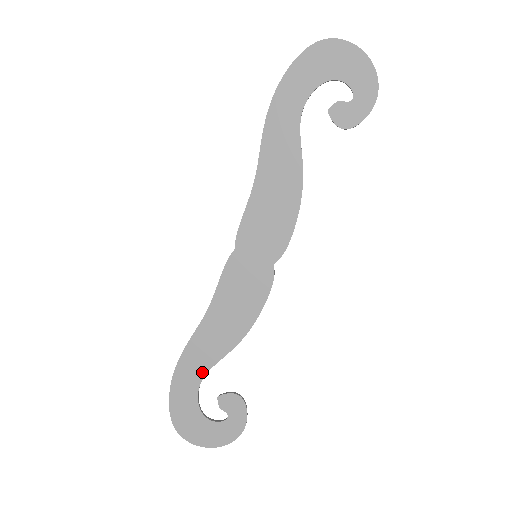
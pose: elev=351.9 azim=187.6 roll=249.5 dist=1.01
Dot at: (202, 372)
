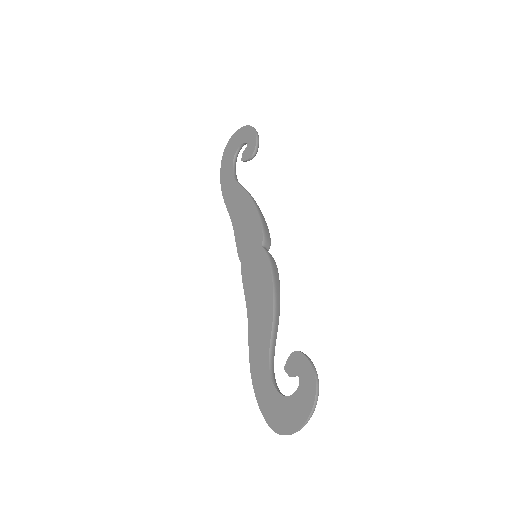
Dot at: (266, 361)
